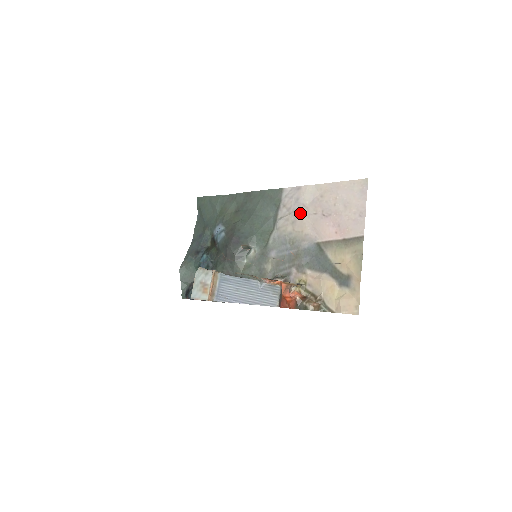
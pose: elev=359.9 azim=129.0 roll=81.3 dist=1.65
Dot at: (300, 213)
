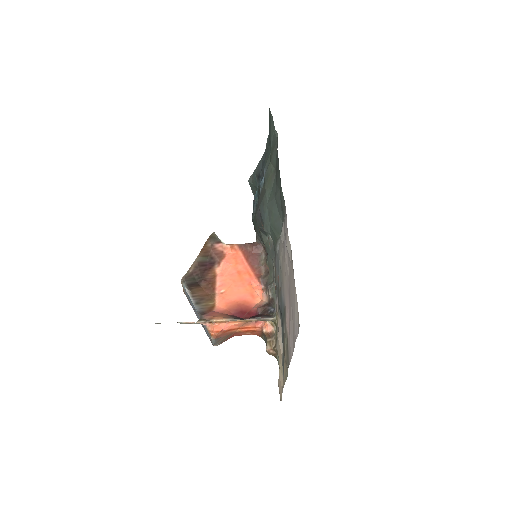
Dot at: (284, 258)
